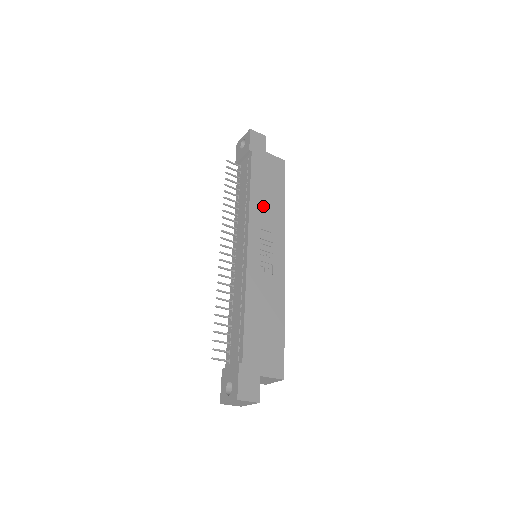
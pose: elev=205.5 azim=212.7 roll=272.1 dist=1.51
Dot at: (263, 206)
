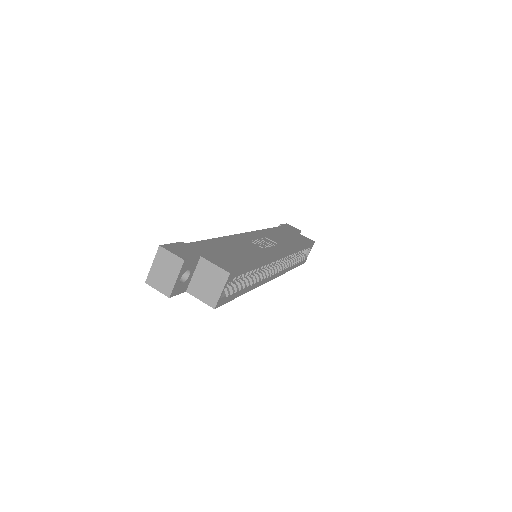
Dot at: (276, 236)
